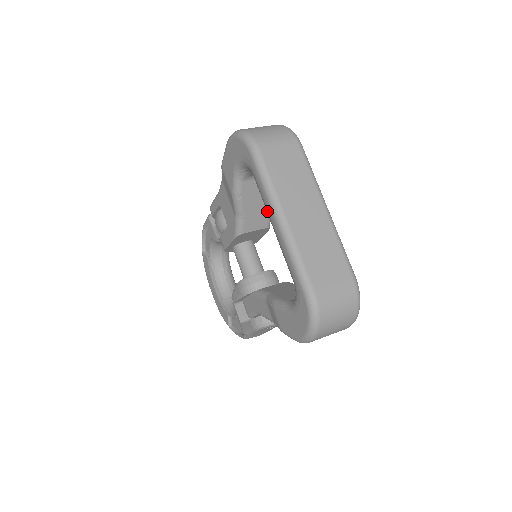
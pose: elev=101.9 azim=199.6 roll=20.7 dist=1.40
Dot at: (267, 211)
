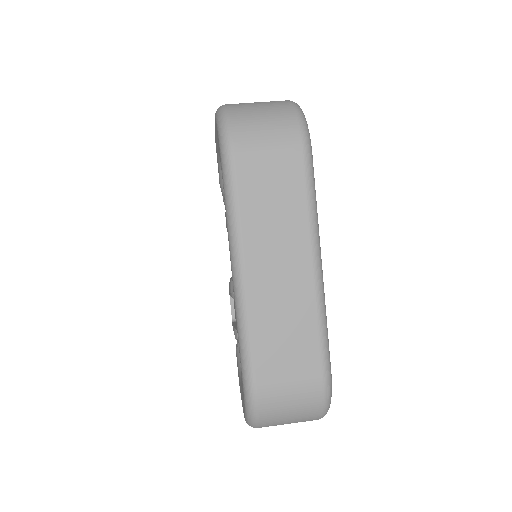
Dot at: occluded
